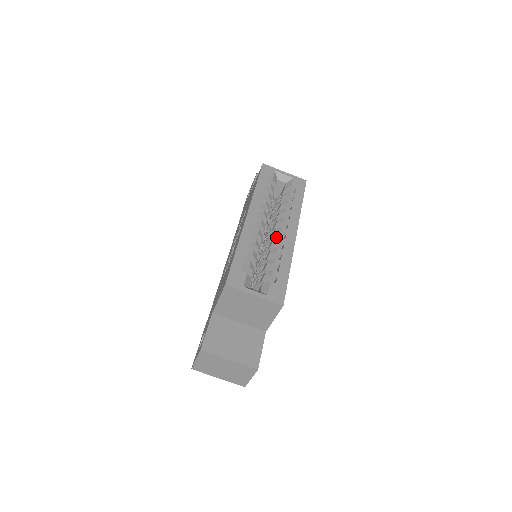
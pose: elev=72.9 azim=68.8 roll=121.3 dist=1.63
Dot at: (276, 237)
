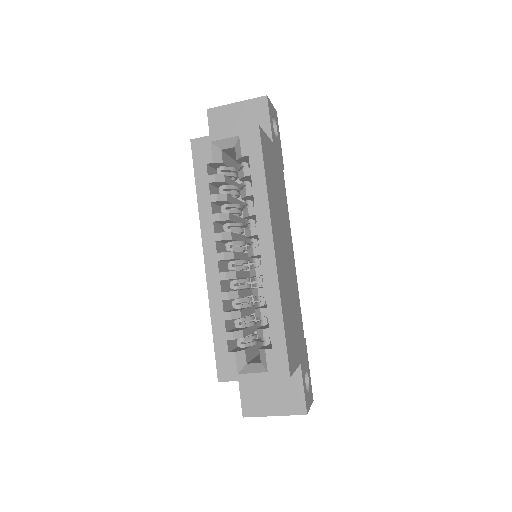
Dot at: (255, 256)
